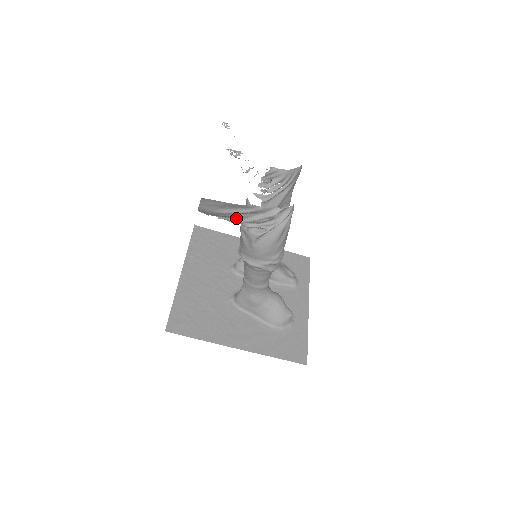
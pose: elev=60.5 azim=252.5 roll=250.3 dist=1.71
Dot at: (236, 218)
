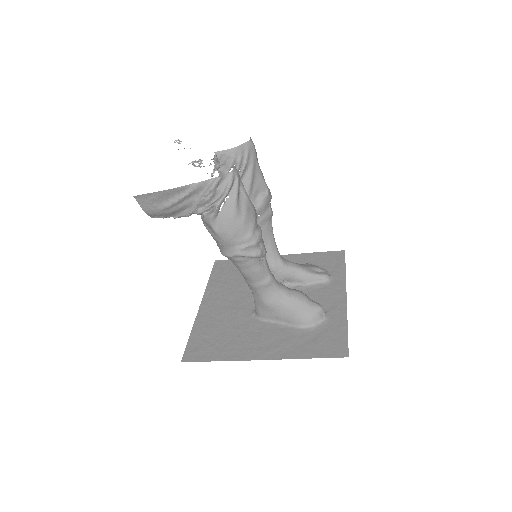
Dot at: (187, 209)
